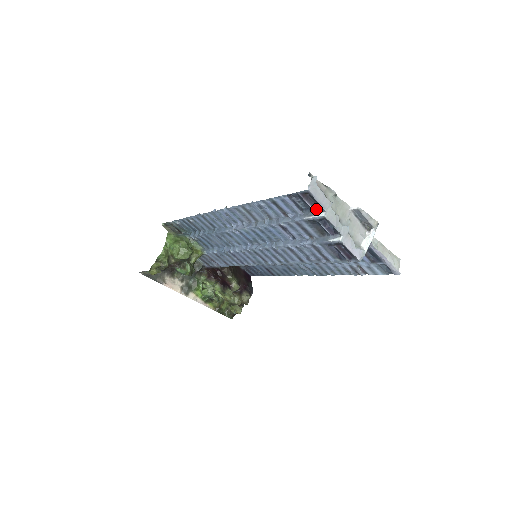
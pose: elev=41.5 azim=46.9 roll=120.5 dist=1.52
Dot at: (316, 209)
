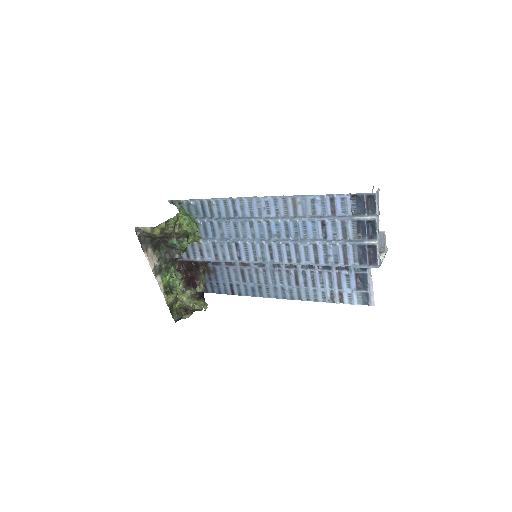
Dot at: (368, 213)
